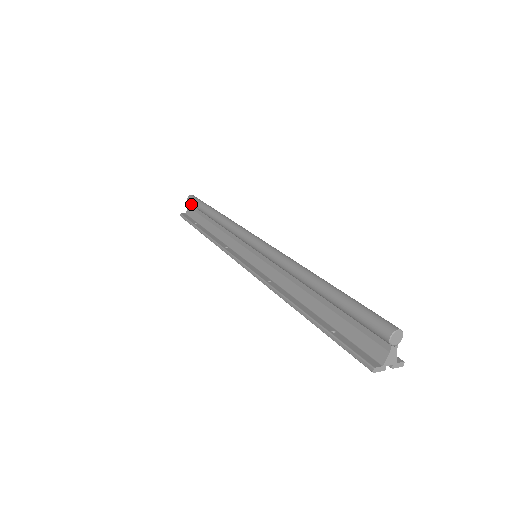
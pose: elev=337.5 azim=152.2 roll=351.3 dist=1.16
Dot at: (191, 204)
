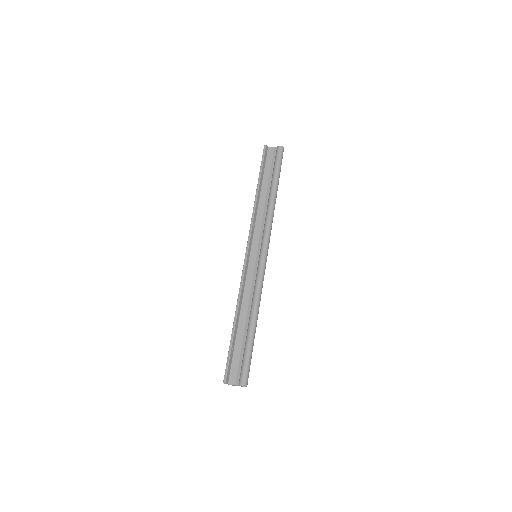
Dot at: (276, 154)
